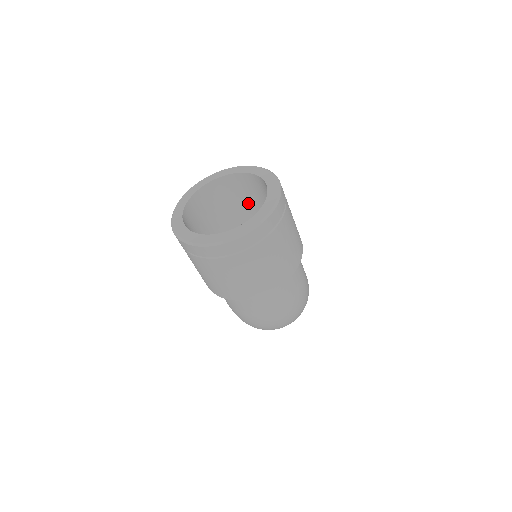
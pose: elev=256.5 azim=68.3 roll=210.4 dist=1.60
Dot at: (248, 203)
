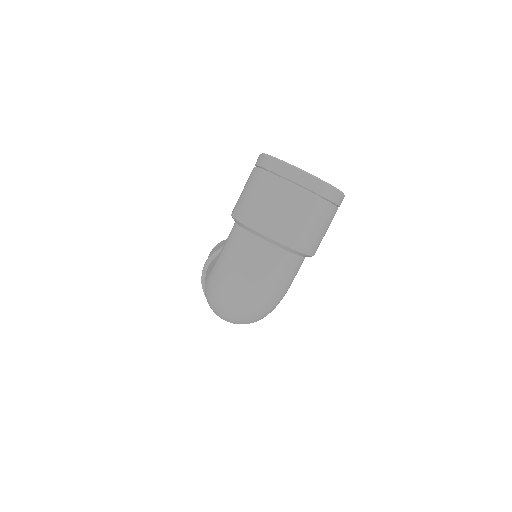
Dot at: occluded
